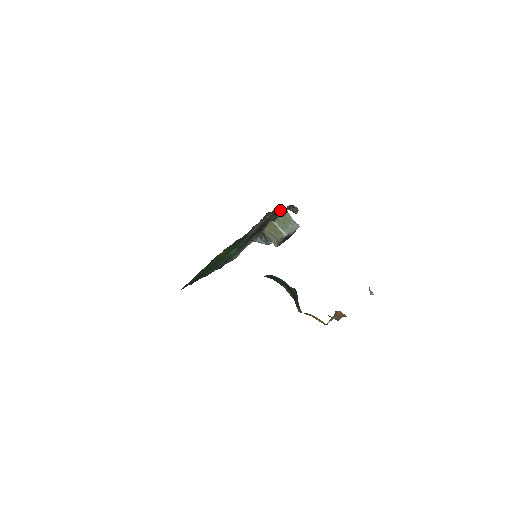
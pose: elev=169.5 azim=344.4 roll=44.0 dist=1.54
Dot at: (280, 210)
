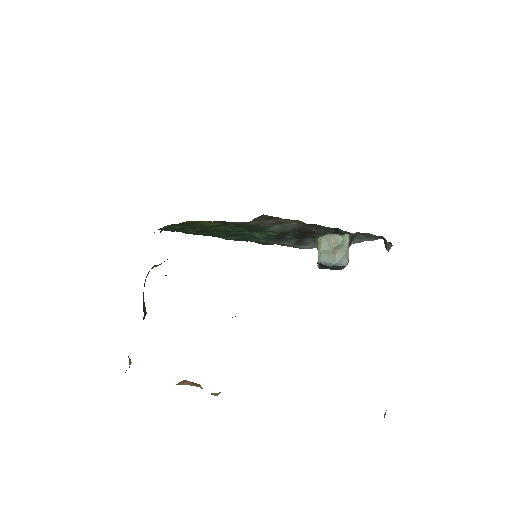
Dot at: (334, 228)
